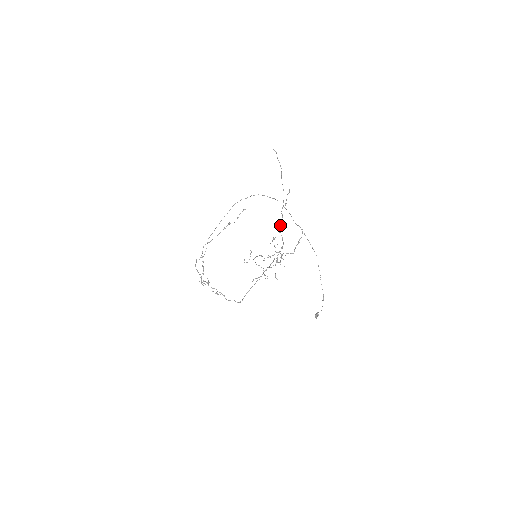
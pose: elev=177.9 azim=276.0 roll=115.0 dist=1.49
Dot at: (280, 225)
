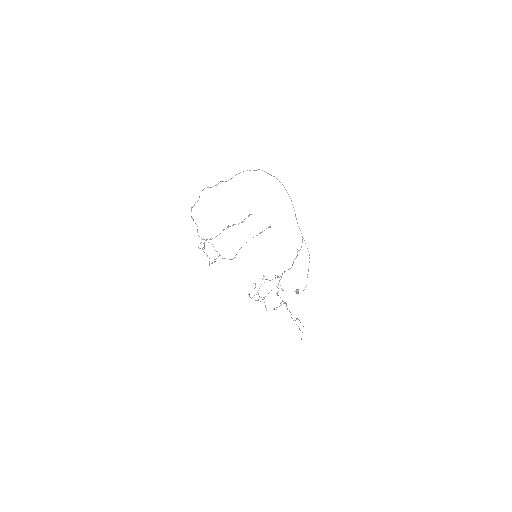
Dot at: (287, 309)
